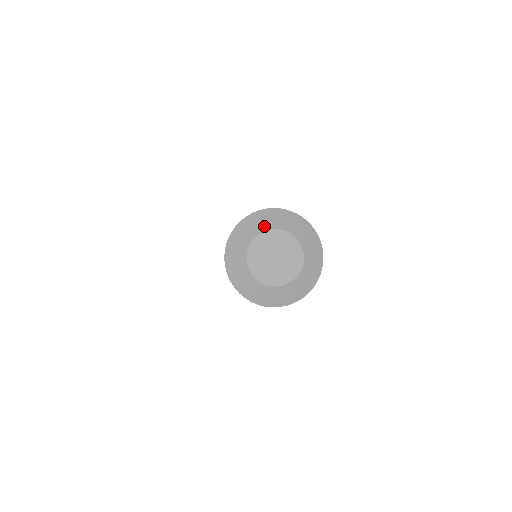
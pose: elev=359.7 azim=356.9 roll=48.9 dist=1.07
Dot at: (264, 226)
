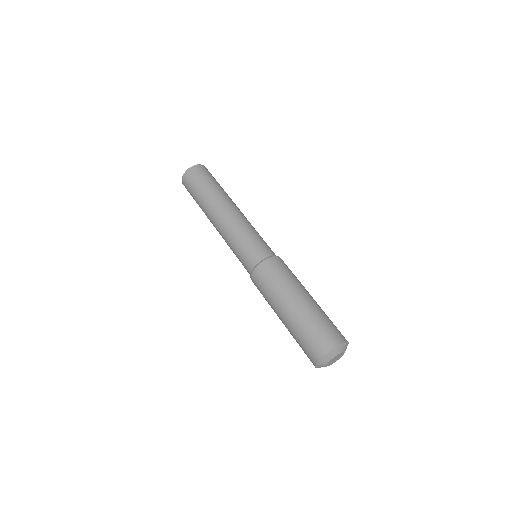
Dot at: (341, 351)
